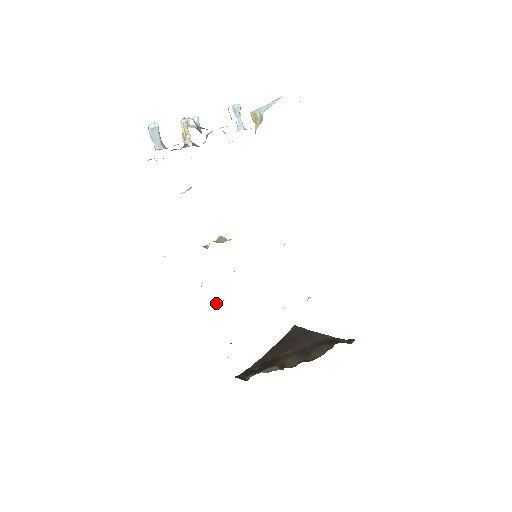
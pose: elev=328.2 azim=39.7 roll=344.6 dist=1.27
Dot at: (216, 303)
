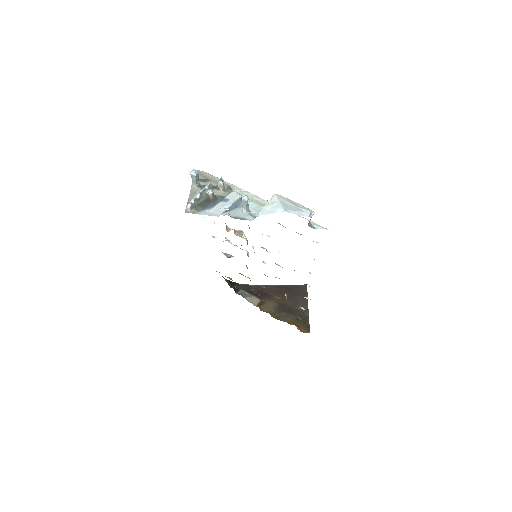
Dot at: (229, 254)
